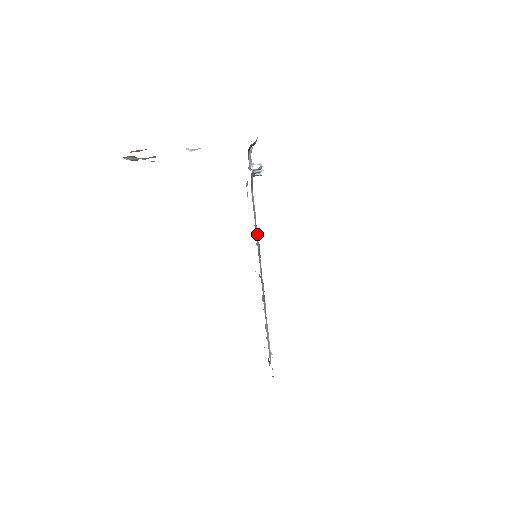
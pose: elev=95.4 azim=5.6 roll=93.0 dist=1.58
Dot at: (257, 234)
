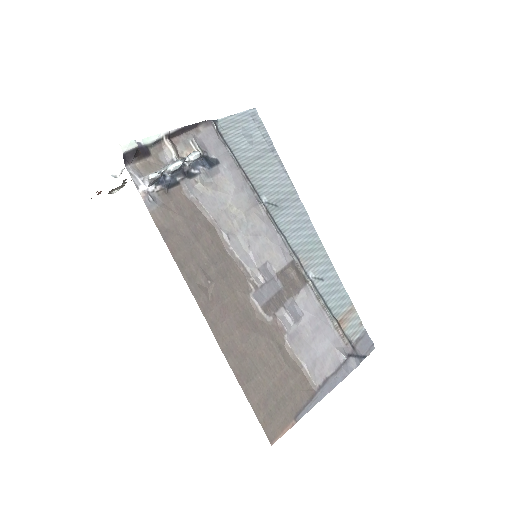
Dot at: (227, 241)
